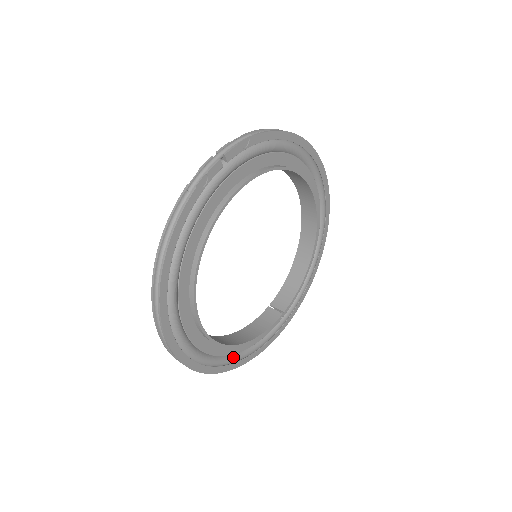
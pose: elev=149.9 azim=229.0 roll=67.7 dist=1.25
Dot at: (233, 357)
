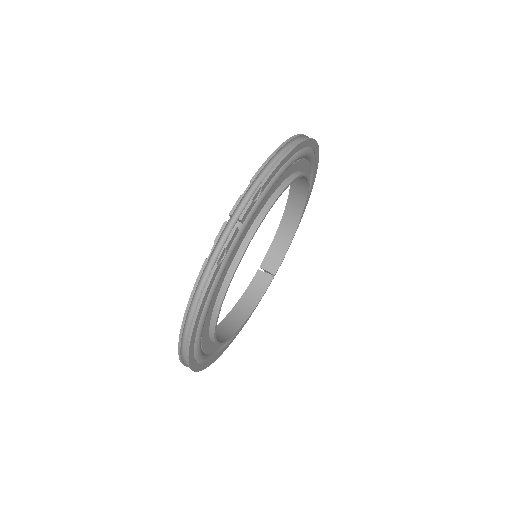
Dot at: occluded
